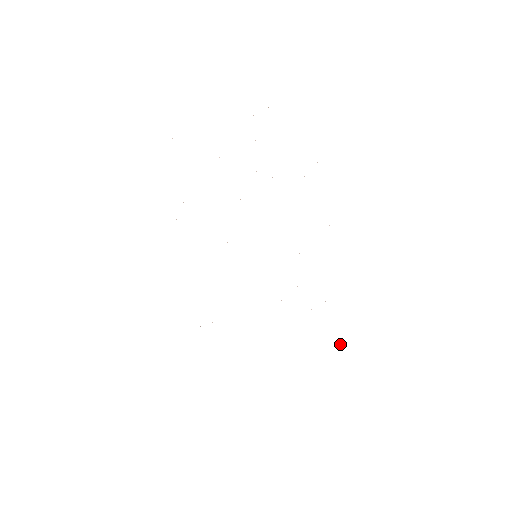
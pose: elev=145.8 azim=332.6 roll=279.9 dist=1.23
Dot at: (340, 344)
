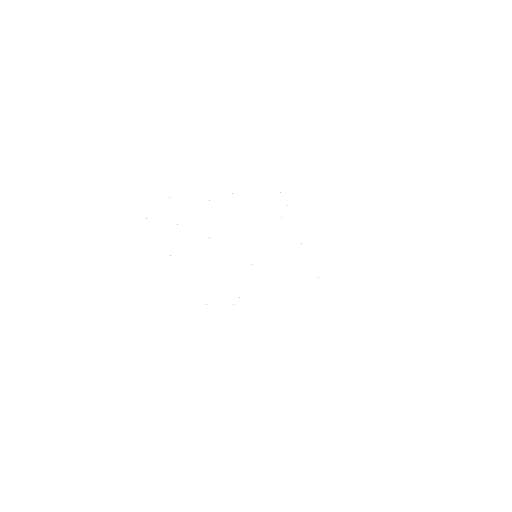
Dot at: occluded
